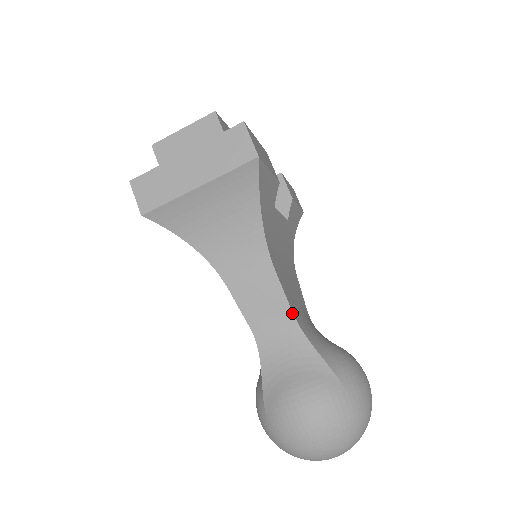
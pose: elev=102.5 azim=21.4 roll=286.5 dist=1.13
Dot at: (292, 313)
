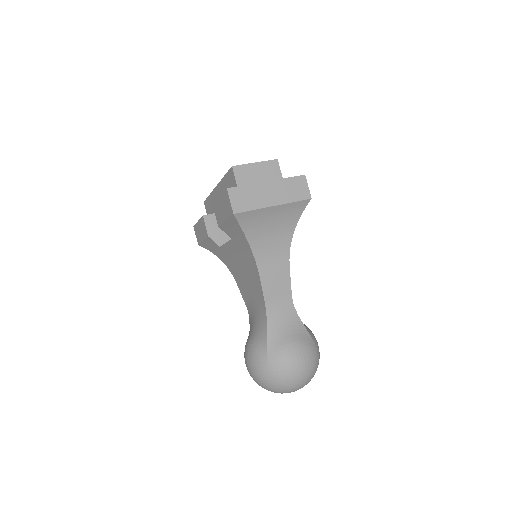
Dot at: occluded
